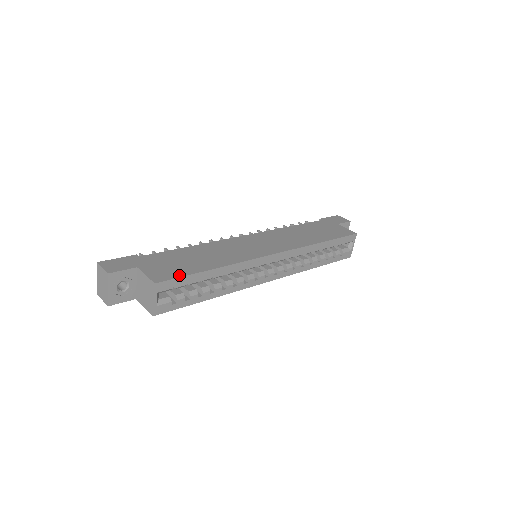
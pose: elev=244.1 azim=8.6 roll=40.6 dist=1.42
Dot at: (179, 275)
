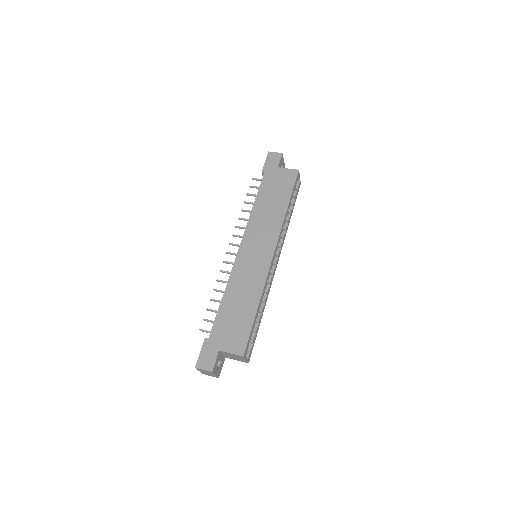
Dot at: (247, 336)
